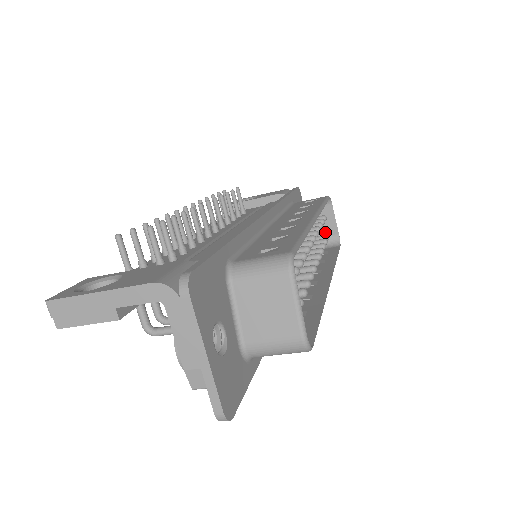
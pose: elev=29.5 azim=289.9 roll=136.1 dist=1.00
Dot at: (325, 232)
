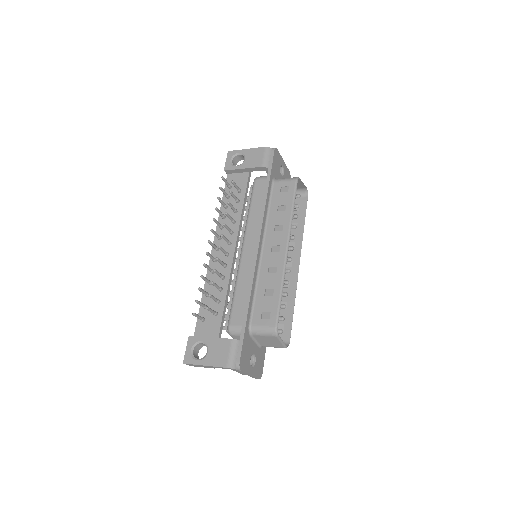
Dot at: (296, 197)
